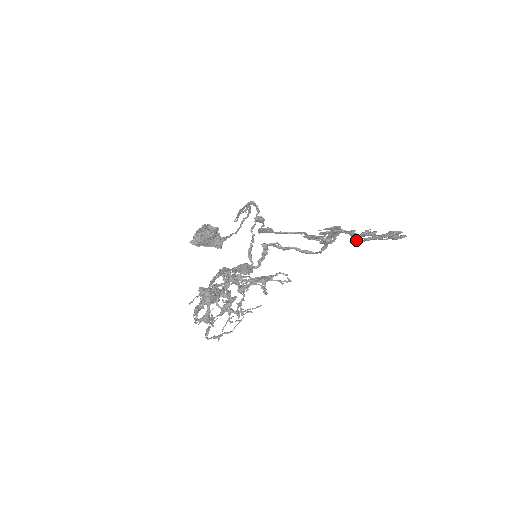
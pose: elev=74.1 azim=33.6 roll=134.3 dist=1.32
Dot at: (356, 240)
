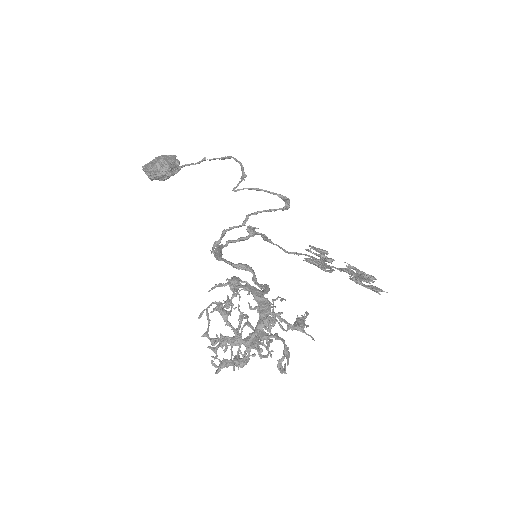
Dot at: occluded
